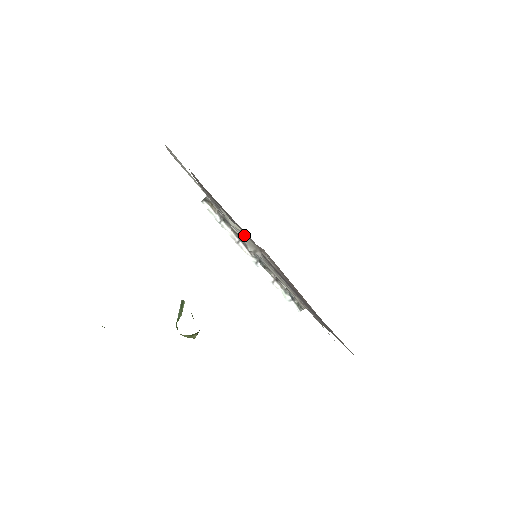
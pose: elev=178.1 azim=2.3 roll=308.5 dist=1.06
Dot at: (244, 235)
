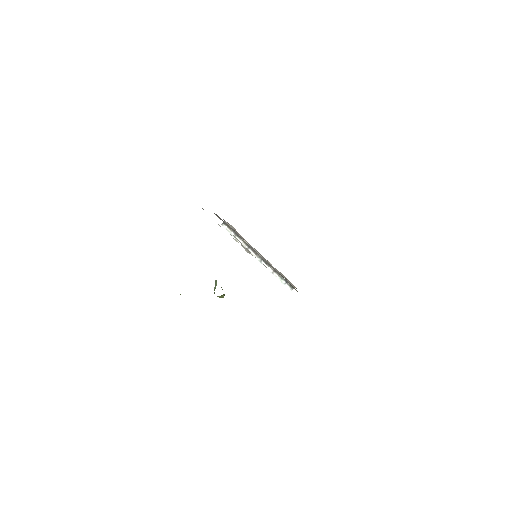
Dot at: (242, 245)
